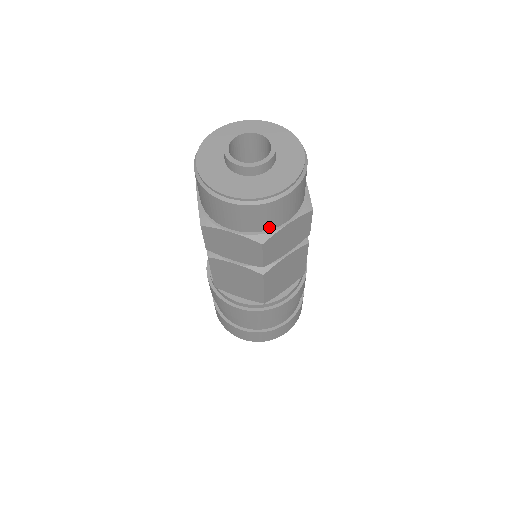
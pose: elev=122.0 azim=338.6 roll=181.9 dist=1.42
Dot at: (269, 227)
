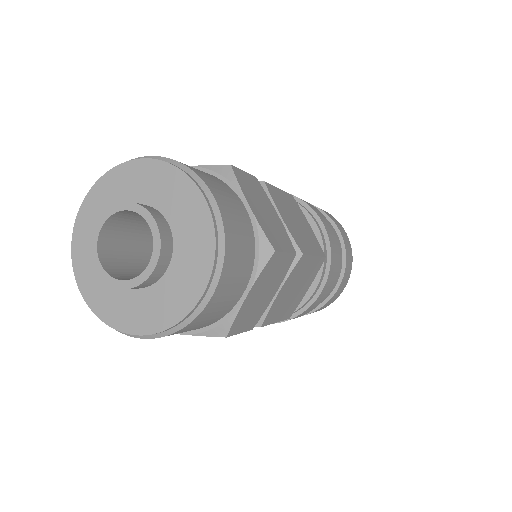
Dot at: (222, 315)
